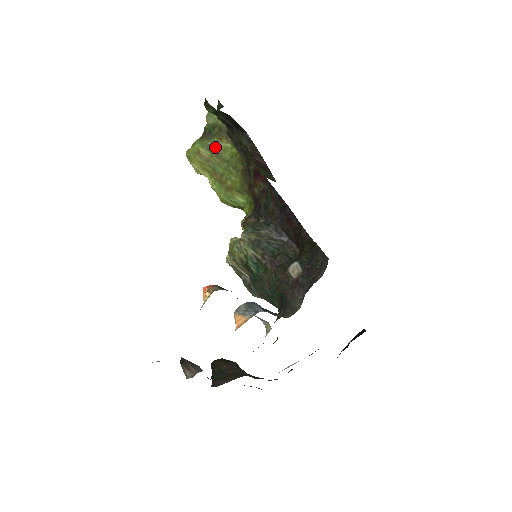
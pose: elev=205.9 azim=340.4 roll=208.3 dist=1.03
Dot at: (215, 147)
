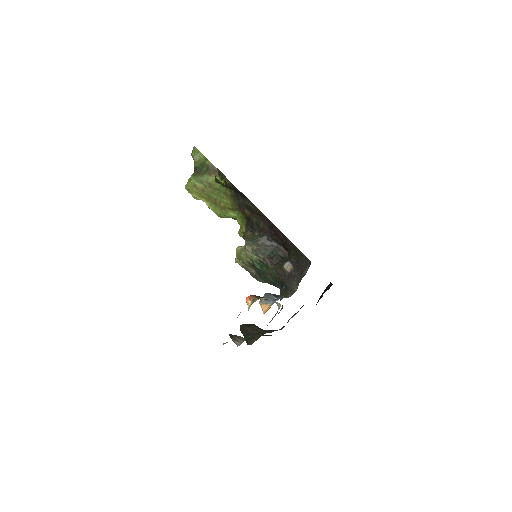
Dot at: (207, 181)
